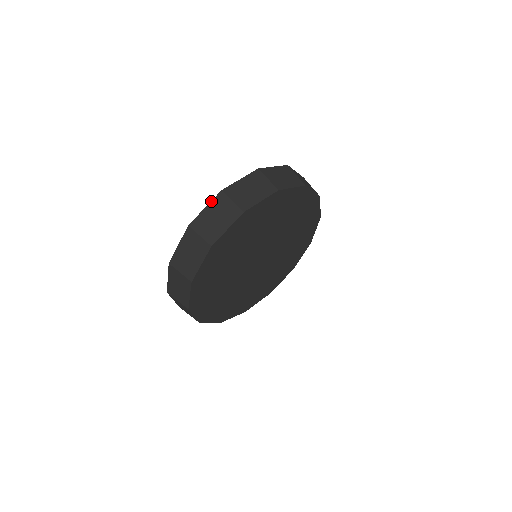
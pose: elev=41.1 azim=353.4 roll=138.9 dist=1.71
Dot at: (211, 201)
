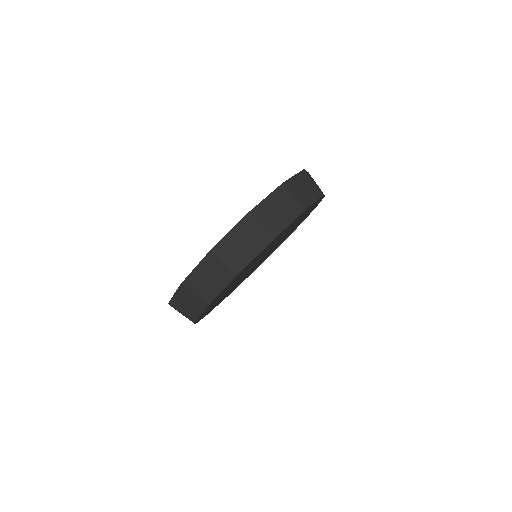
Dot at: (273, 191)
